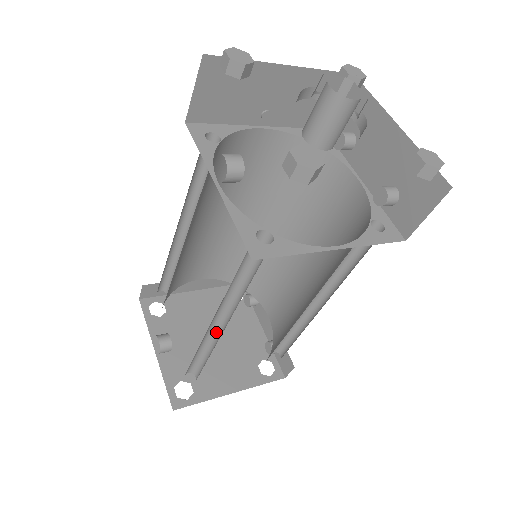
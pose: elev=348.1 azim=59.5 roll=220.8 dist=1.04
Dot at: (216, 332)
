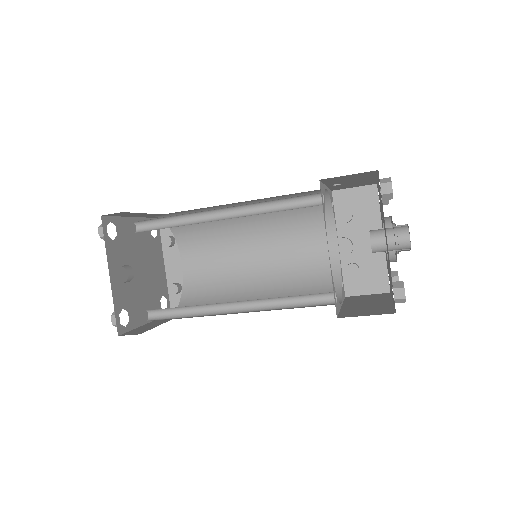
Dot at: (216, 305)
